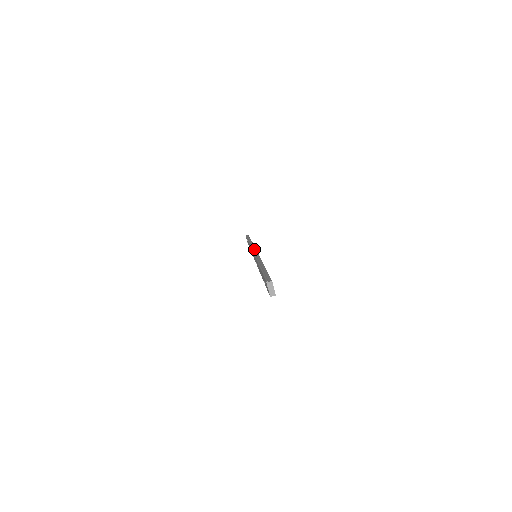
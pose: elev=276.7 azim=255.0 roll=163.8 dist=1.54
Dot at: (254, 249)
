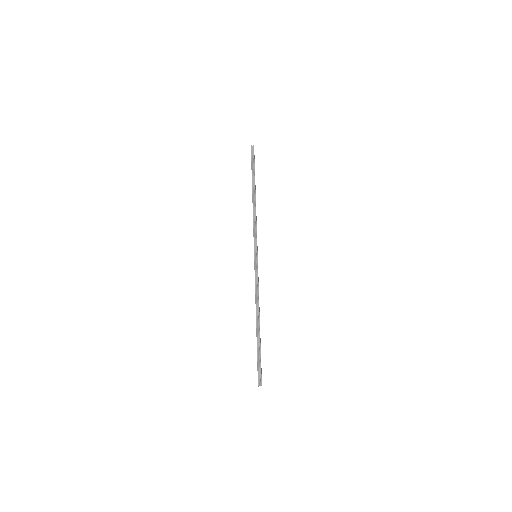
Dot at: (256, 246)
